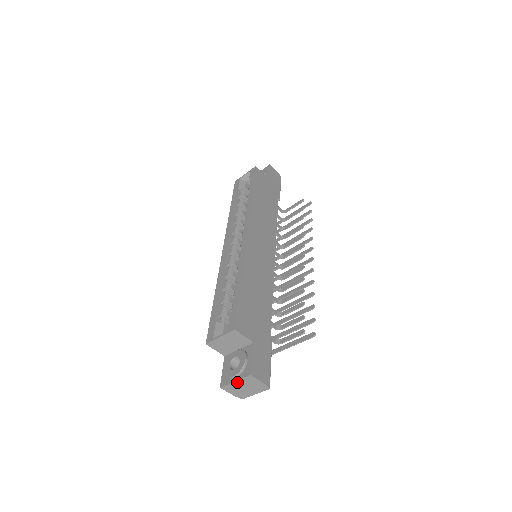
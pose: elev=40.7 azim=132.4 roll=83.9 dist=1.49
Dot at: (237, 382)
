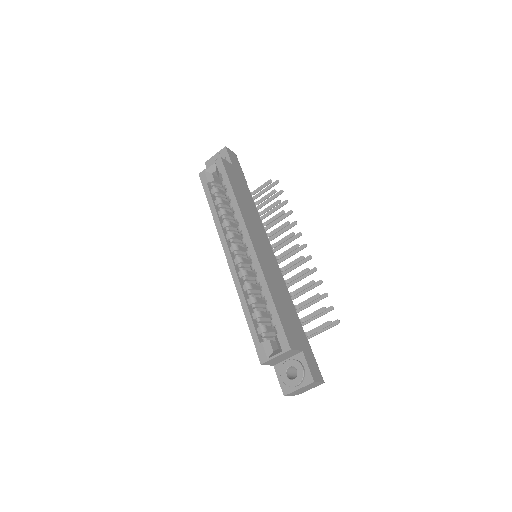
Dot at: (300, 389)
